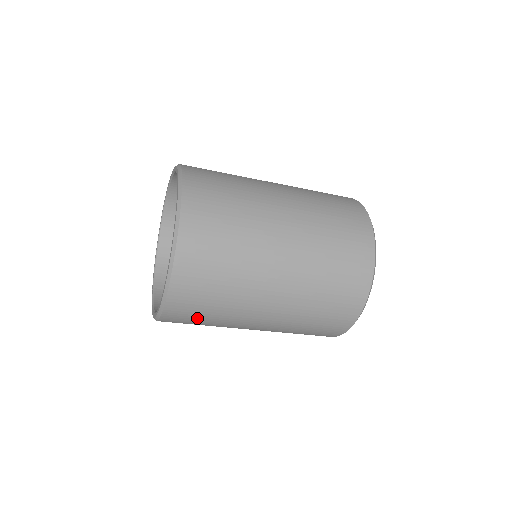
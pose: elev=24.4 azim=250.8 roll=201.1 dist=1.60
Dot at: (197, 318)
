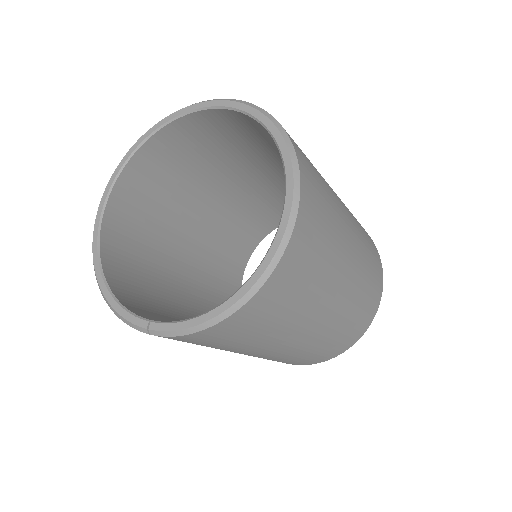
Dot at: (308, 268)
